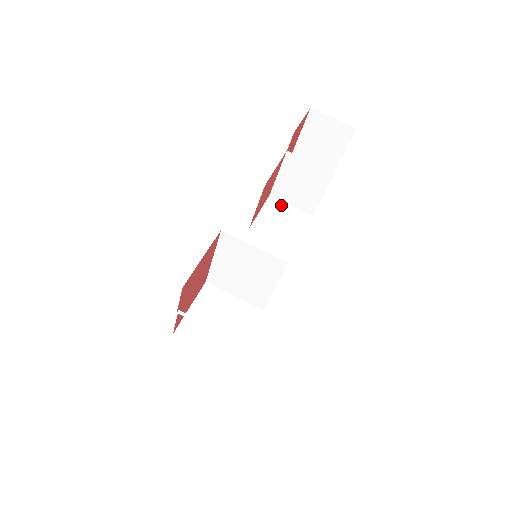
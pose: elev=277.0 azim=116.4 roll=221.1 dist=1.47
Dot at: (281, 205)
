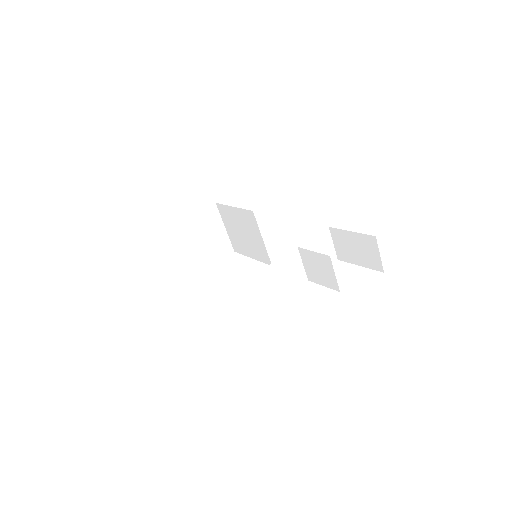
Dot at: (297, 260)
